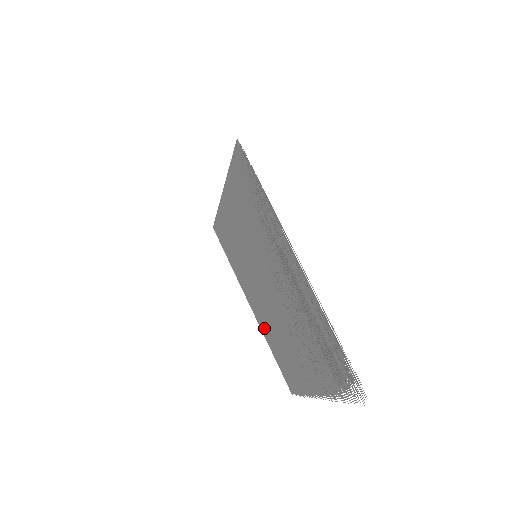
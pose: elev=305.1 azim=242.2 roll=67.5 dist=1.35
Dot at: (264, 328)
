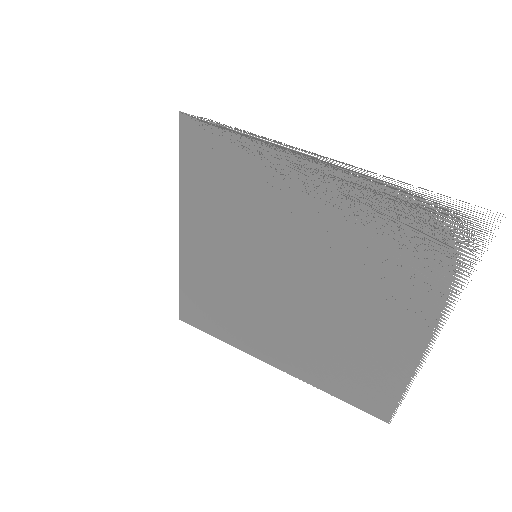
Dot at: (306, 369)
